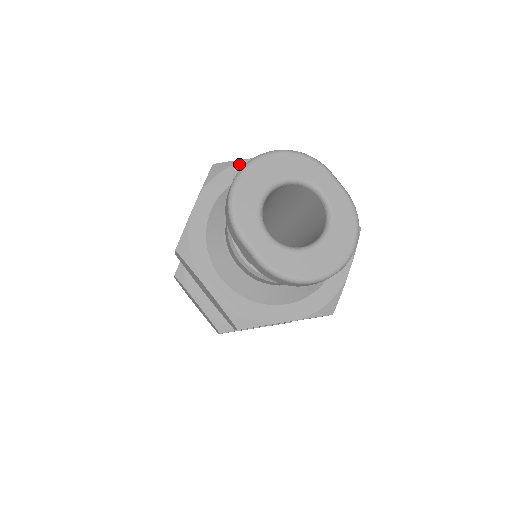
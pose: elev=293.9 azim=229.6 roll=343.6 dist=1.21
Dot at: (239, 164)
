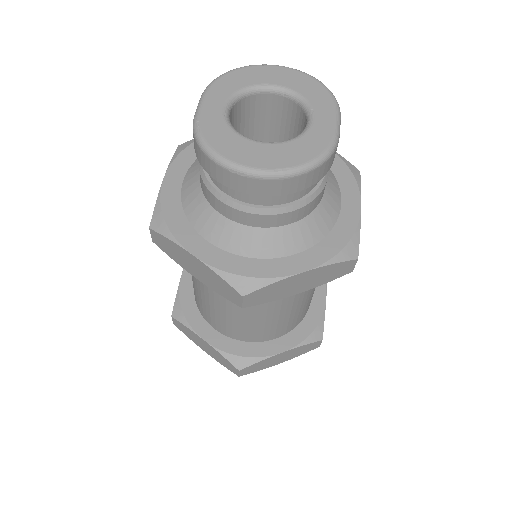
Dot at: occluded
